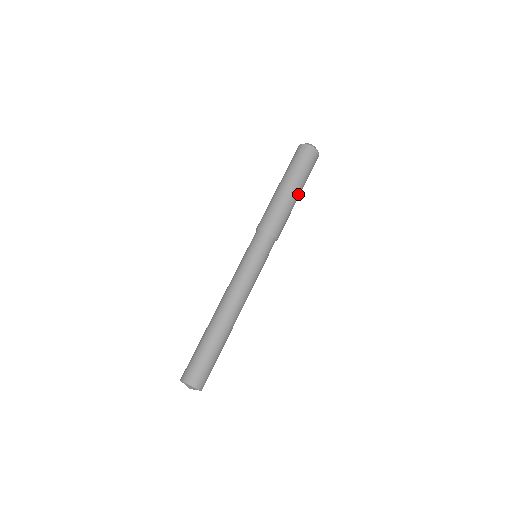
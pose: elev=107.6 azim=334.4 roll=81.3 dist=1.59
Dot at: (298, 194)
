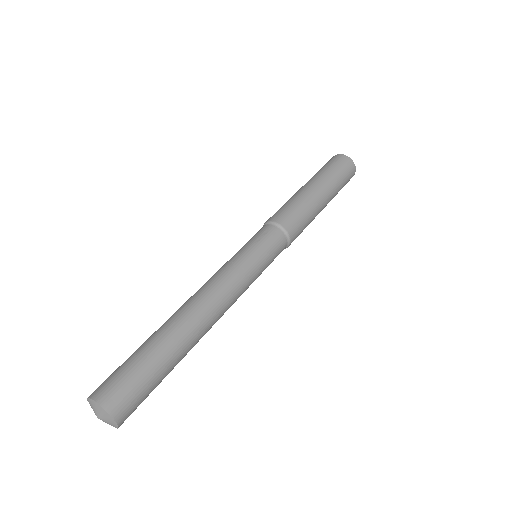
Dot at: (325, 199)
